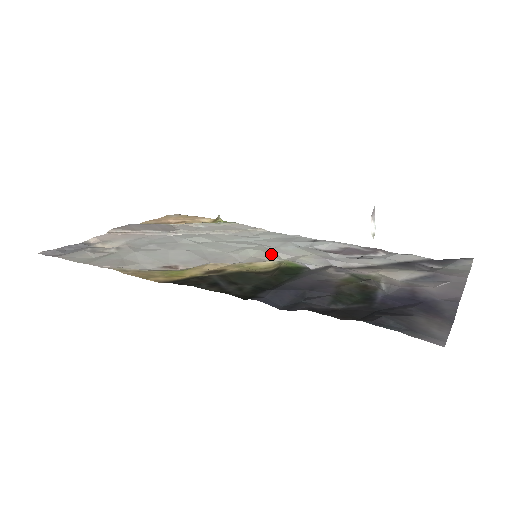
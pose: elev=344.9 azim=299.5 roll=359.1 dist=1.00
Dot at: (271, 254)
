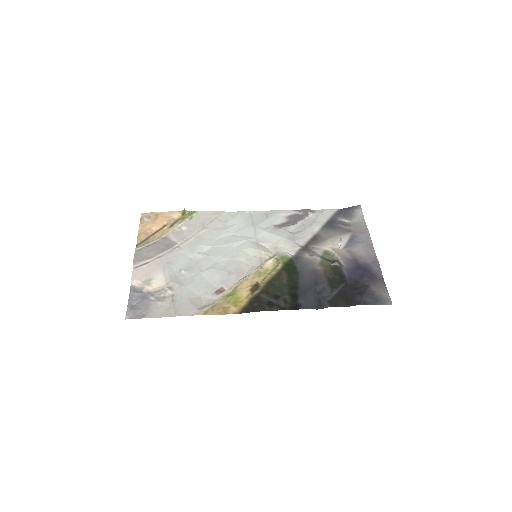
Dot at: (263, 251)
